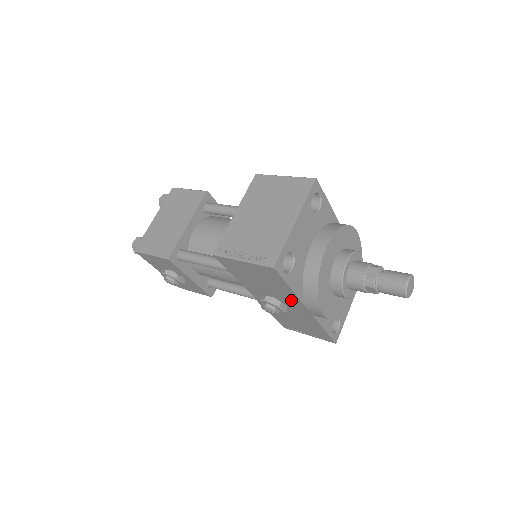
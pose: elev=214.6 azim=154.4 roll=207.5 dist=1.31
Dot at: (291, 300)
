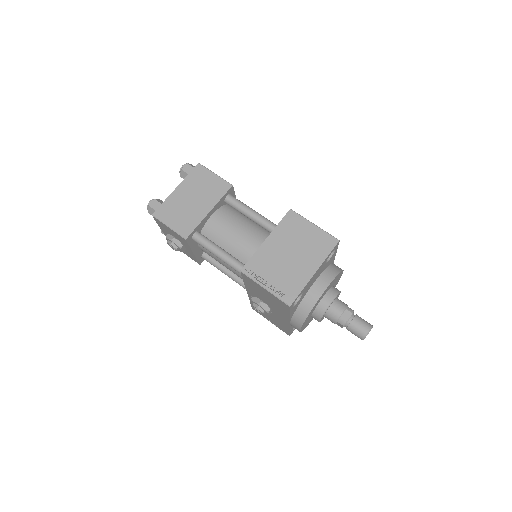
Dot at: (281, 314)
